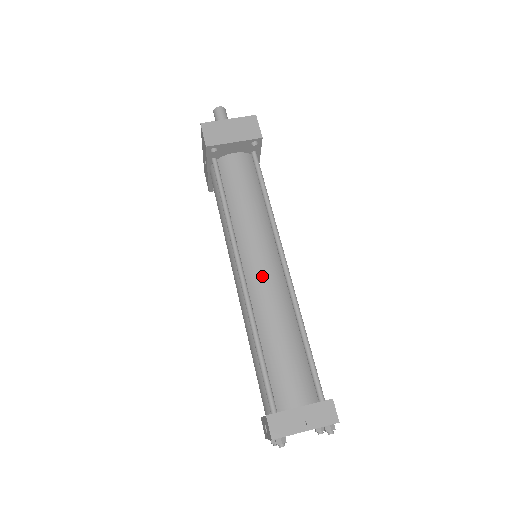
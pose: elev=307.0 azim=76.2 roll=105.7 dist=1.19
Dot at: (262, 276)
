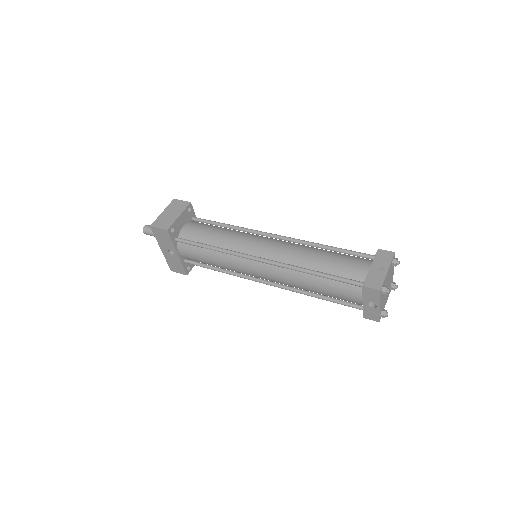
Dot at: (273, 248)
